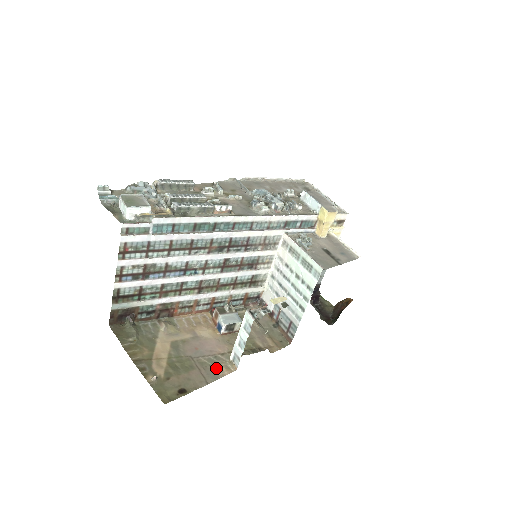
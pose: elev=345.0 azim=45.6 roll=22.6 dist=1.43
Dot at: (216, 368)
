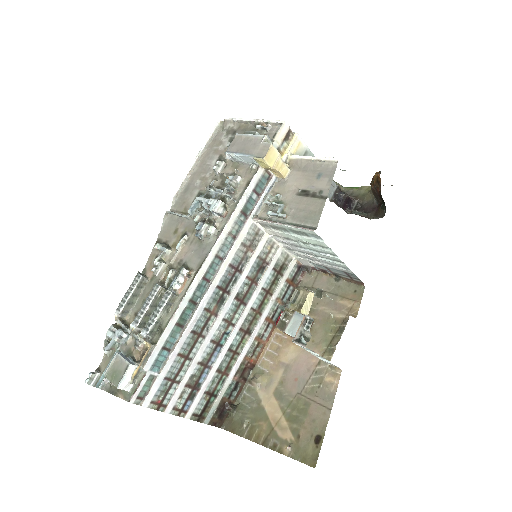
Dot at: (325, 385)
